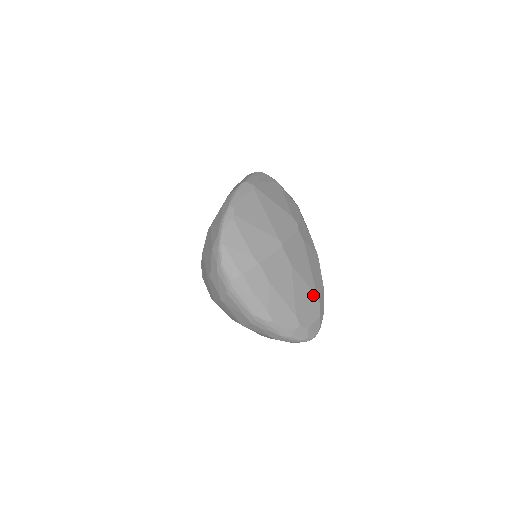
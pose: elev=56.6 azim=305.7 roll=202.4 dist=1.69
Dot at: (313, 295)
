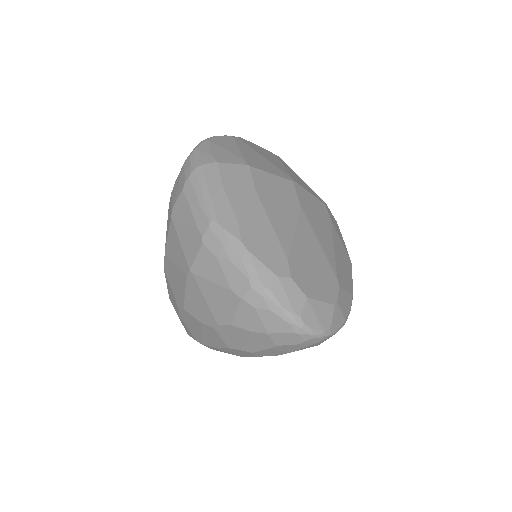
Dot at: (329, 269)
